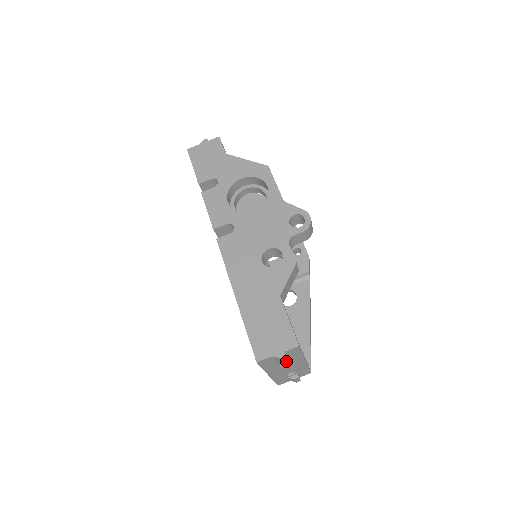
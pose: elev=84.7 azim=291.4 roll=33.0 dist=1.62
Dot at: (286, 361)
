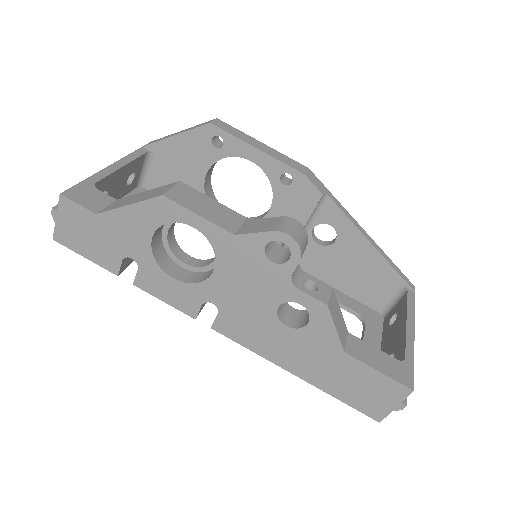
Dot at: occluded
